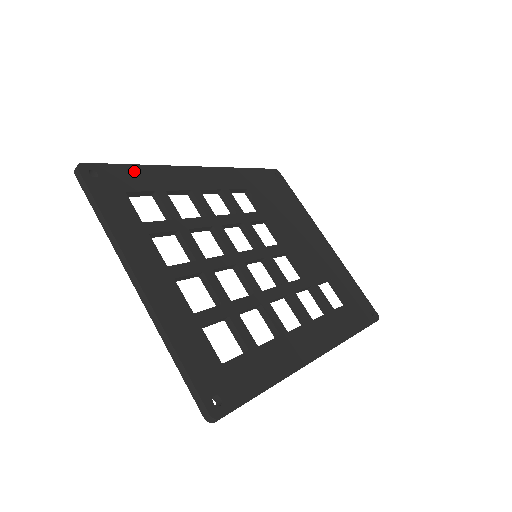
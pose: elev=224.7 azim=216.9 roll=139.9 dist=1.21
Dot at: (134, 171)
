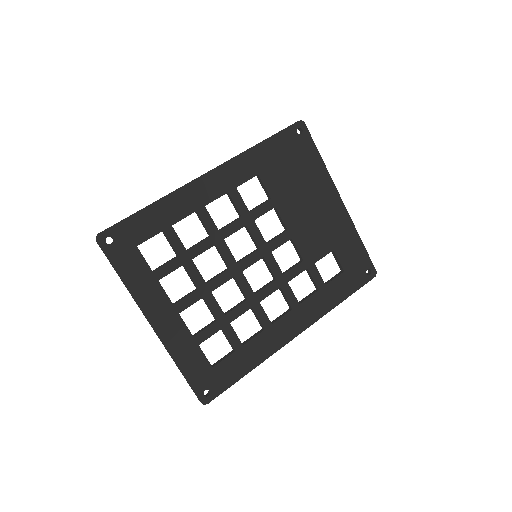
Dot at: (143, 217)
